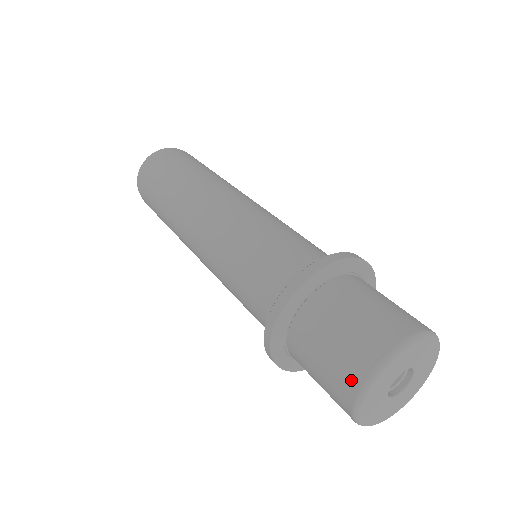
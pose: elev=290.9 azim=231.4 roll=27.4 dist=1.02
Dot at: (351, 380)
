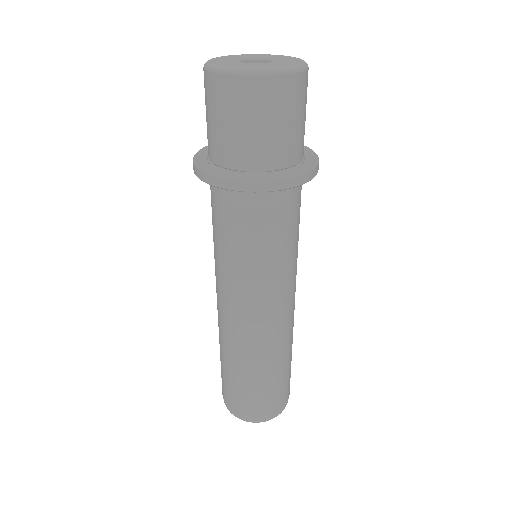
Dot at: occluded
